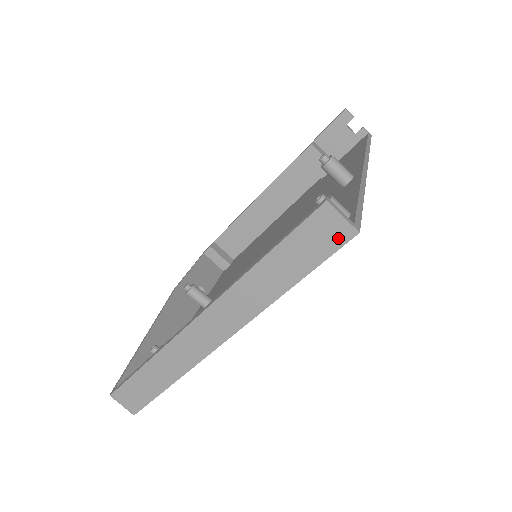
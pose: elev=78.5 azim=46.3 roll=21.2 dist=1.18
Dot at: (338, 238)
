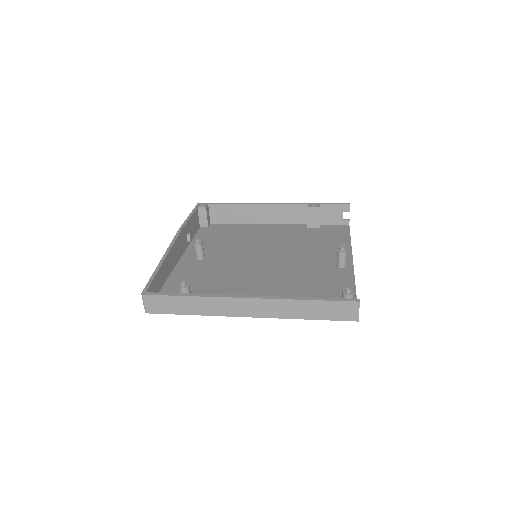
Dot at: (349, 317)
